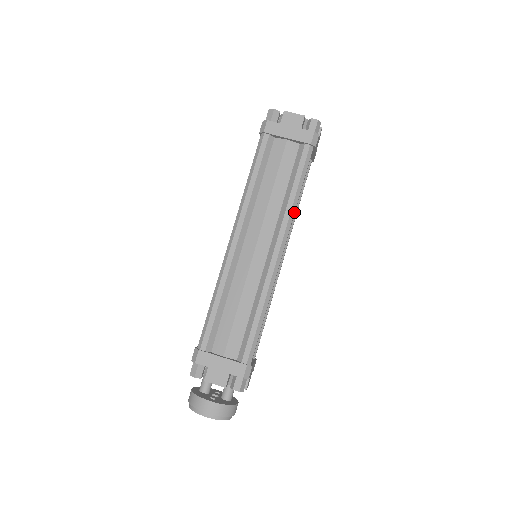
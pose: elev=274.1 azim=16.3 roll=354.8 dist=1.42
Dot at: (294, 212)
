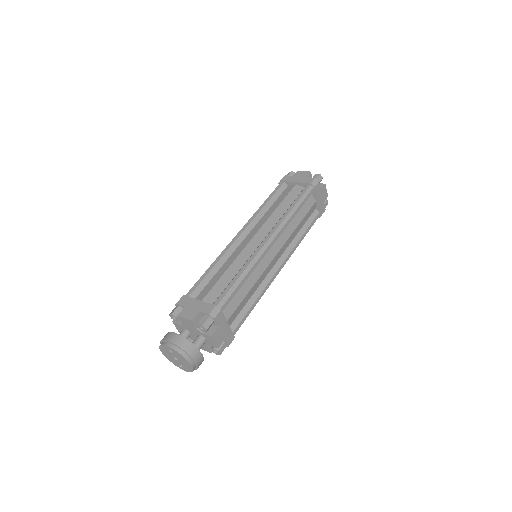
Dot at: (289, 219)
